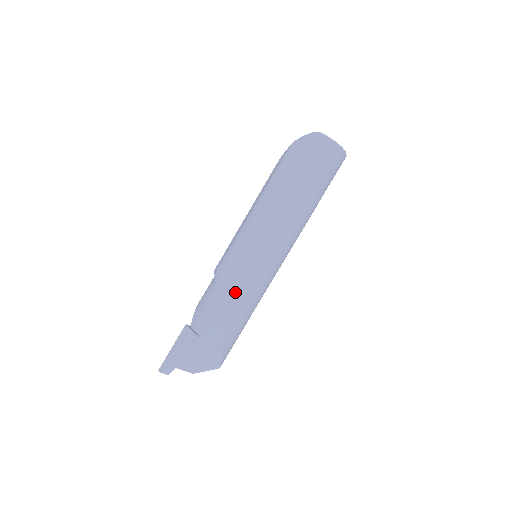
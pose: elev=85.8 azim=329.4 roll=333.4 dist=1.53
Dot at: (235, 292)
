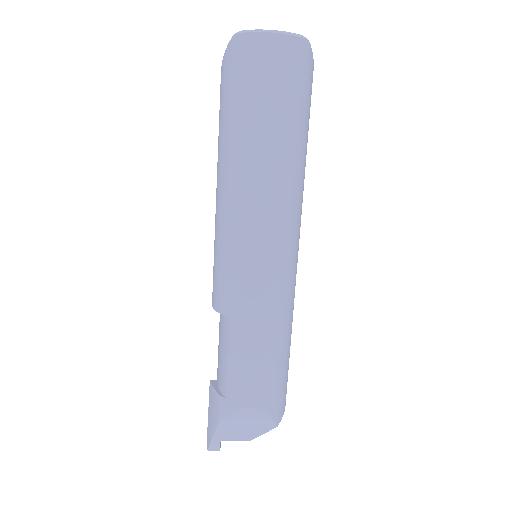
Dot at: (236, 322)
